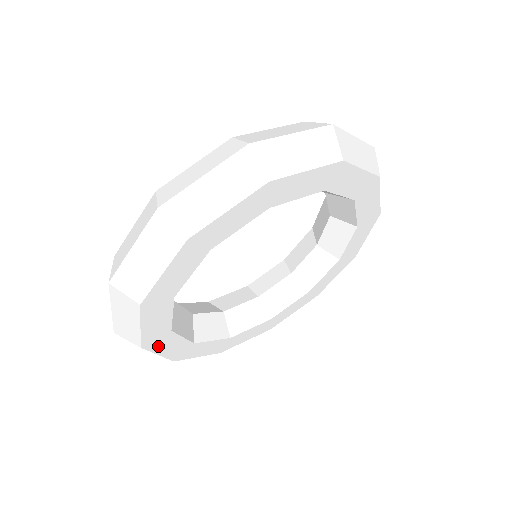
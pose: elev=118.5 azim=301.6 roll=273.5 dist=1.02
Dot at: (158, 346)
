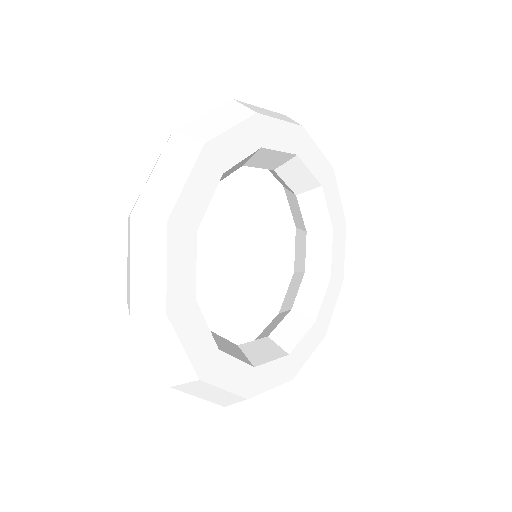
Dot at: (183, 326)
